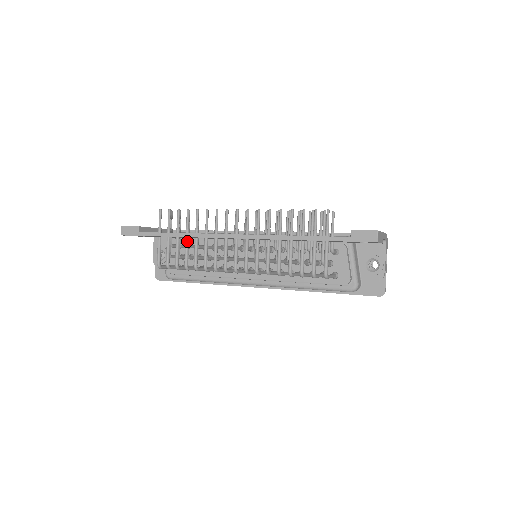
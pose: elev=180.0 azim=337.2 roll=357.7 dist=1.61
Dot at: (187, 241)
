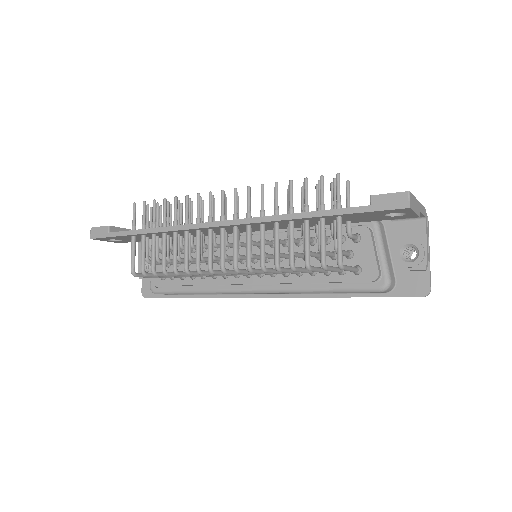
Dot at: (164, 238)
